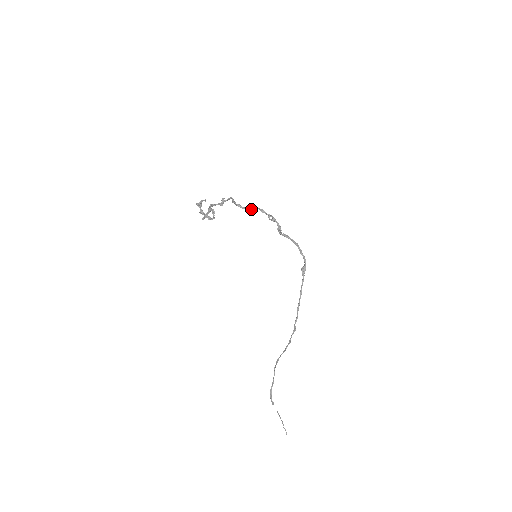
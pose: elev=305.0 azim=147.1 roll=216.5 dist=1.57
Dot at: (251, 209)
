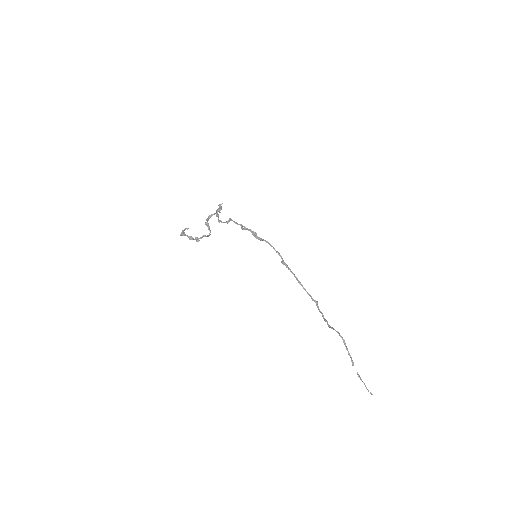
Dot at: occluded
